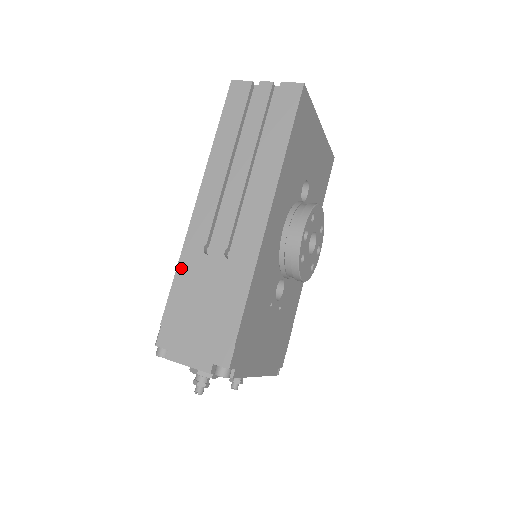
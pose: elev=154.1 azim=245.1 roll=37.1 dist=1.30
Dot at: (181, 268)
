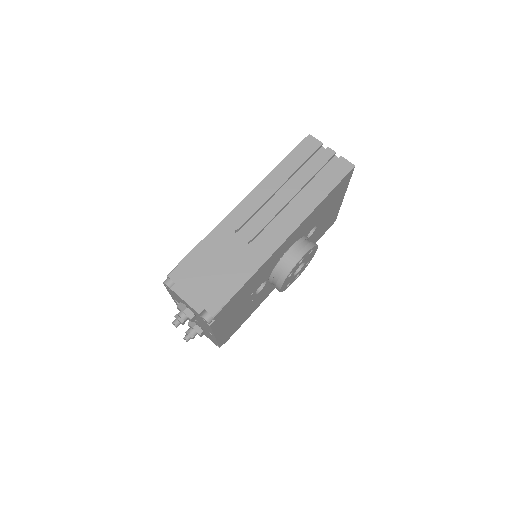
Dot at: (213, 234)
